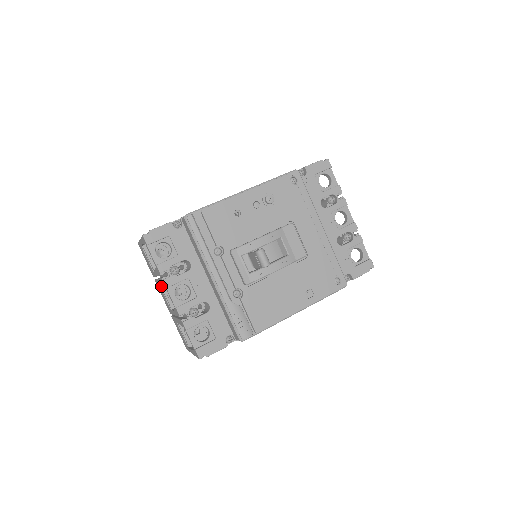
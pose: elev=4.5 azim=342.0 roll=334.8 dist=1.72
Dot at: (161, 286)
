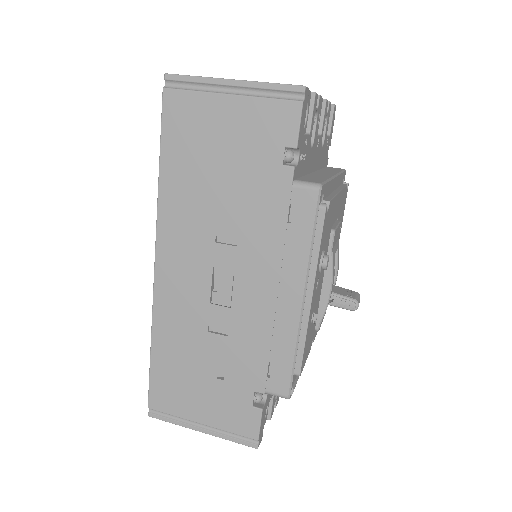
Dot at: occluded
